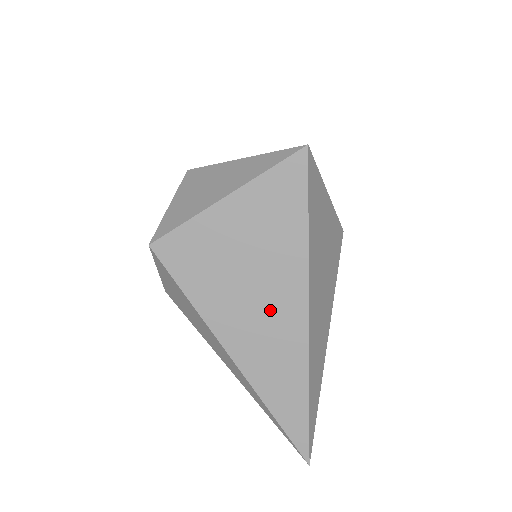
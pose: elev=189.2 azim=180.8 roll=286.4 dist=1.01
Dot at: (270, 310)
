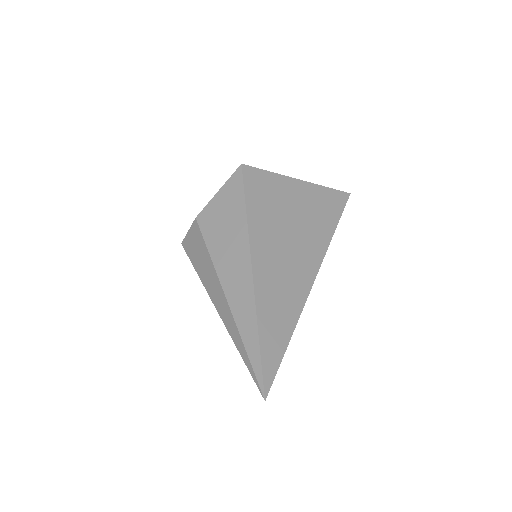
Dot at: (294, 255)
